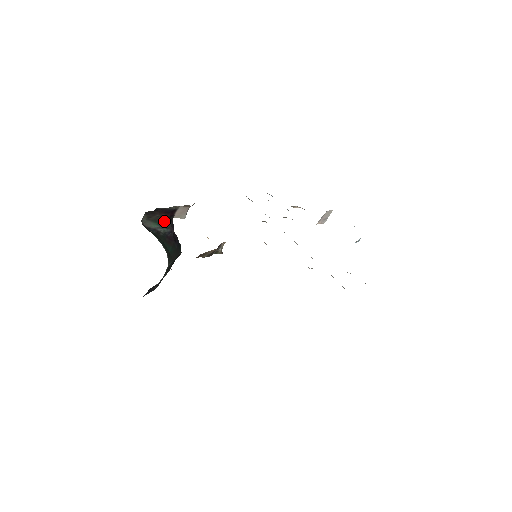
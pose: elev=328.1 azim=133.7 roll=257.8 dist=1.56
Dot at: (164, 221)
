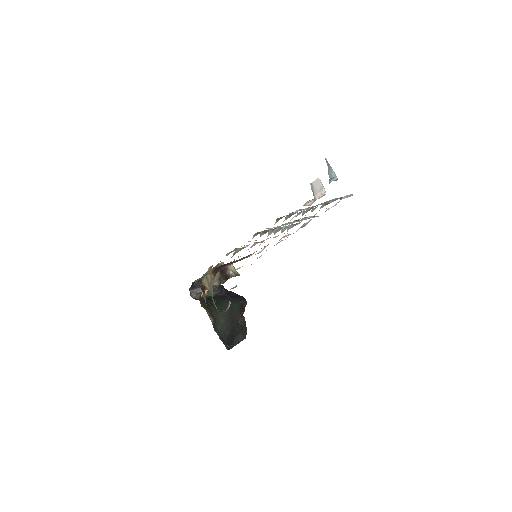
Dot at: occluded
